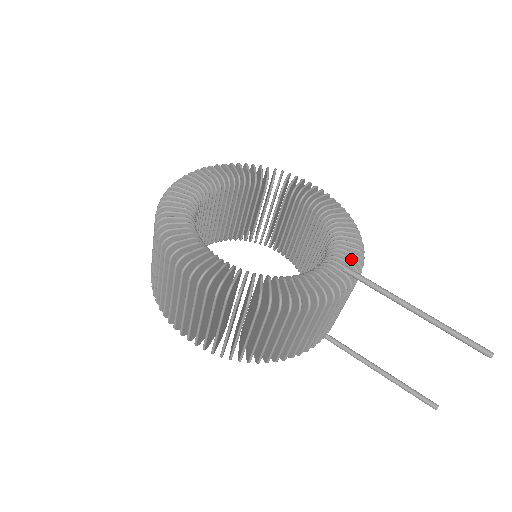
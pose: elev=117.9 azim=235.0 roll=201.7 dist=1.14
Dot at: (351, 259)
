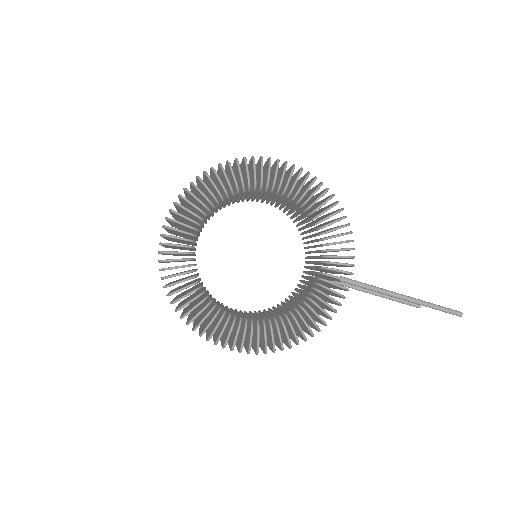
Dot at: (344, 265)
